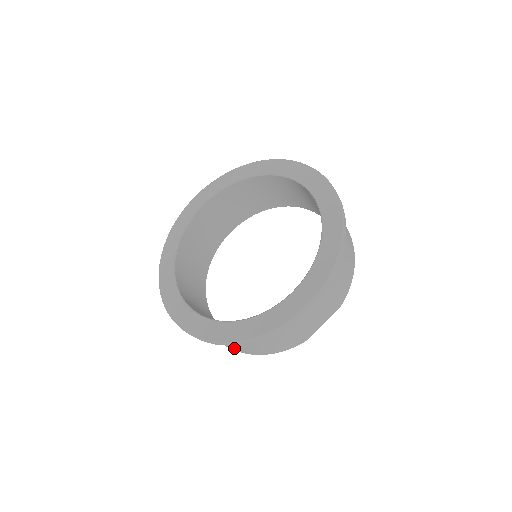
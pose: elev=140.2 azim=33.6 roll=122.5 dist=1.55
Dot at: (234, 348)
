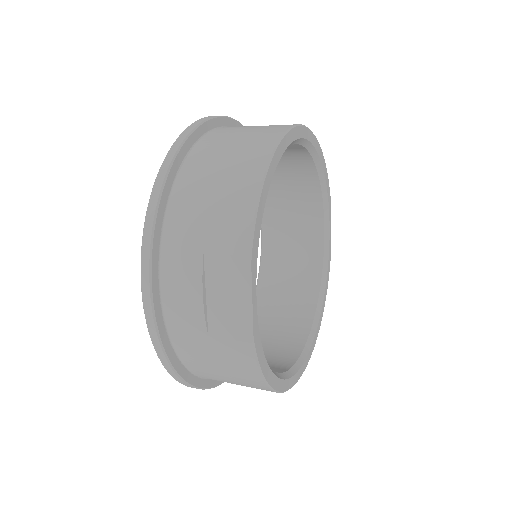
Dot at: occluded
